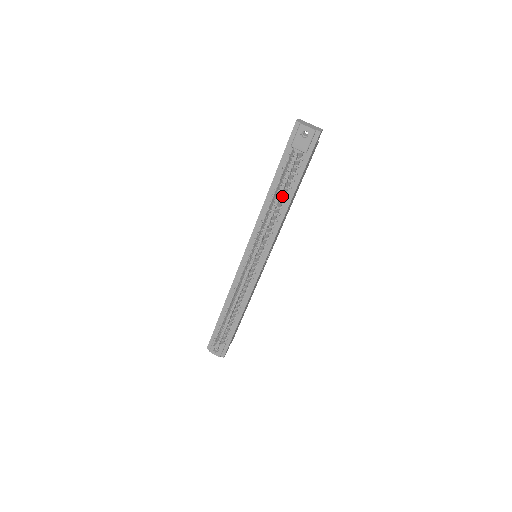
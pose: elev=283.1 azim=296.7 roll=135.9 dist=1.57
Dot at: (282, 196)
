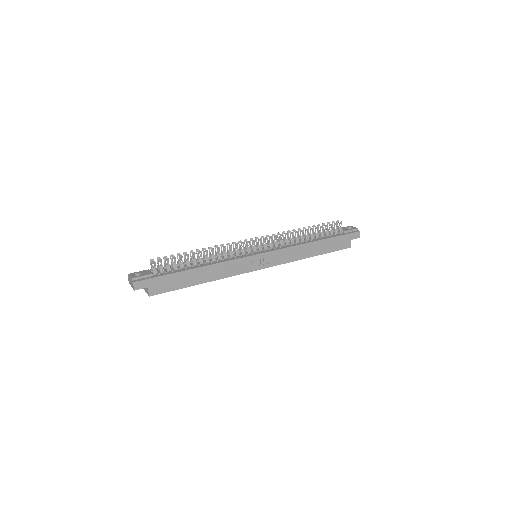
Dot at: (313, 235)
